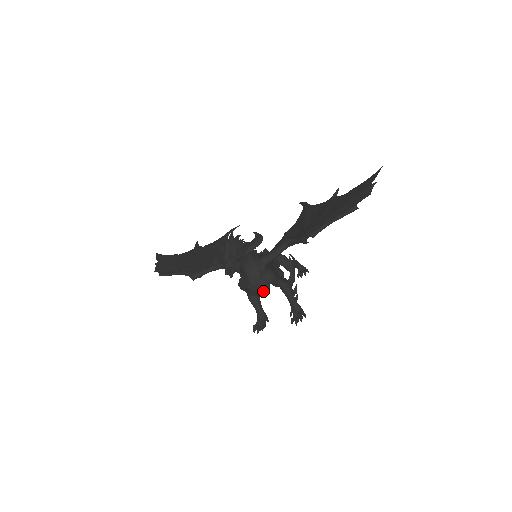
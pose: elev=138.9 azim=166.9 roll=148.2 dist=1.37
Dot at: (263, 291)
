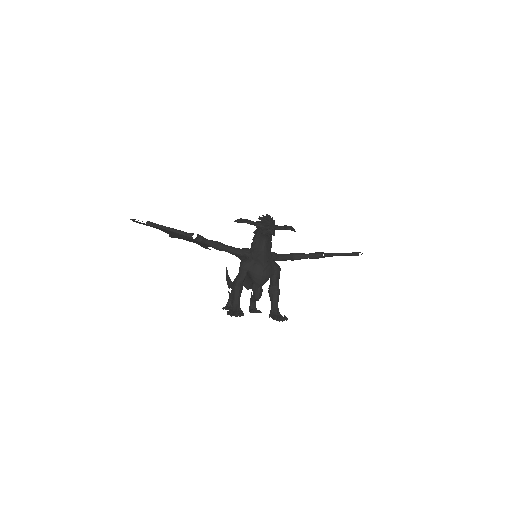
Dot at: (268, 275)
